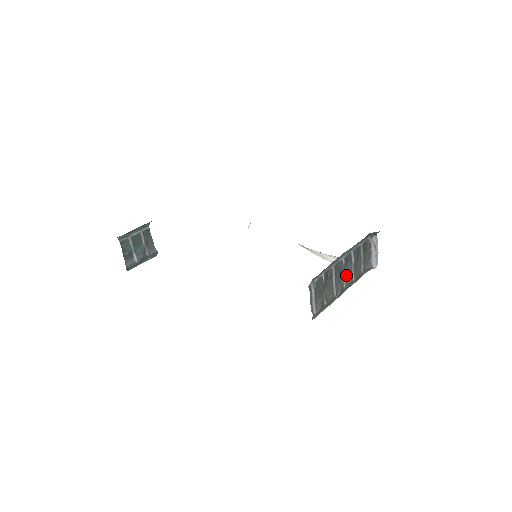
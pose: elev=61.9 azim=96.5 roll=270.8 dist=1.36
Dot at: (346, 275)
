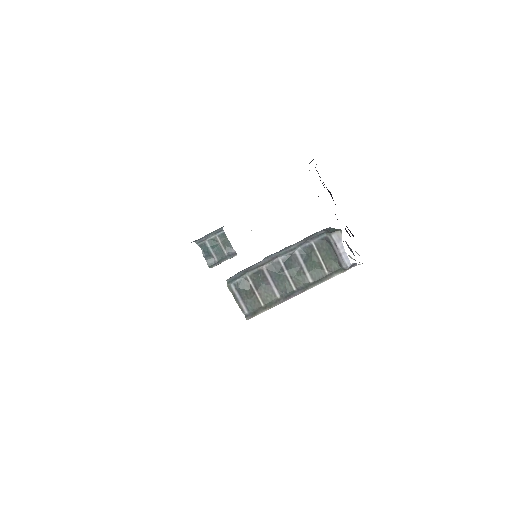
Dot at: (292, 276)
